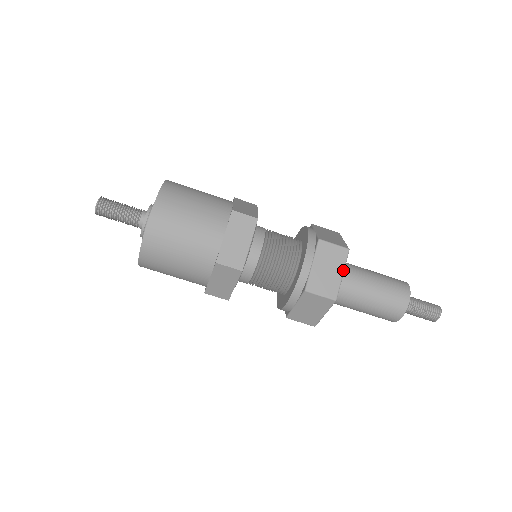
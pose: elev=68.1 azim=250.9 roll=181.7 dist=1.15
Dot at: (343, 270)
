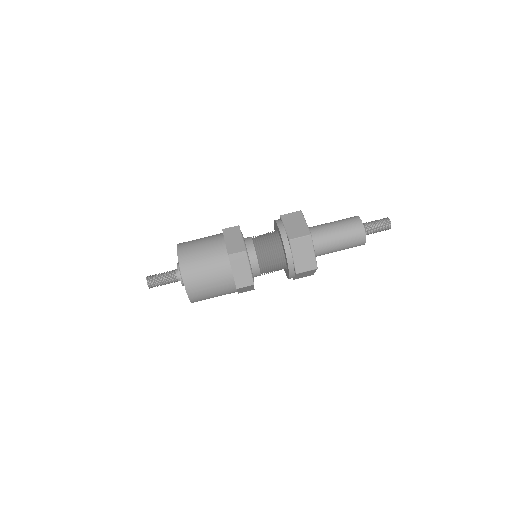
Dot at: (304, 220)
